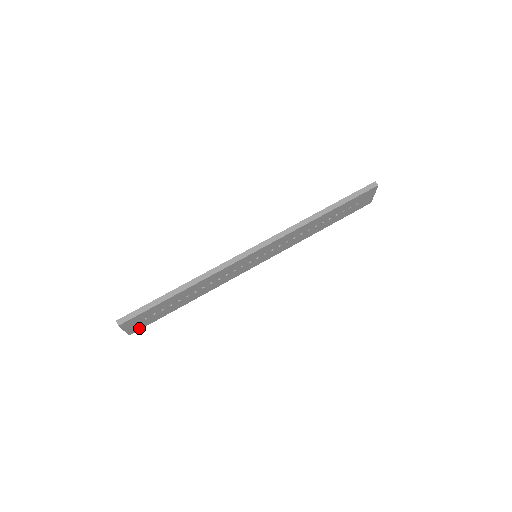
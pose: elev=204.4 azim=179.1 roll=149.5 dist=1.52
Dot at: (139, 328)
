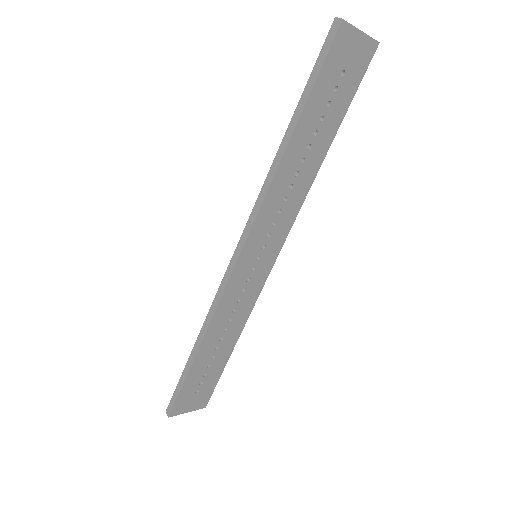
Dot at: (207, 398)
